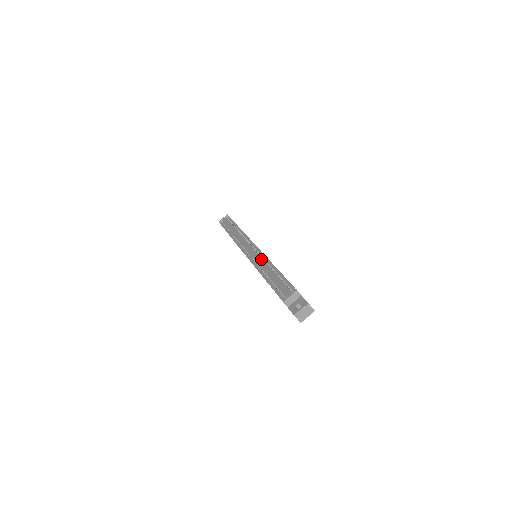
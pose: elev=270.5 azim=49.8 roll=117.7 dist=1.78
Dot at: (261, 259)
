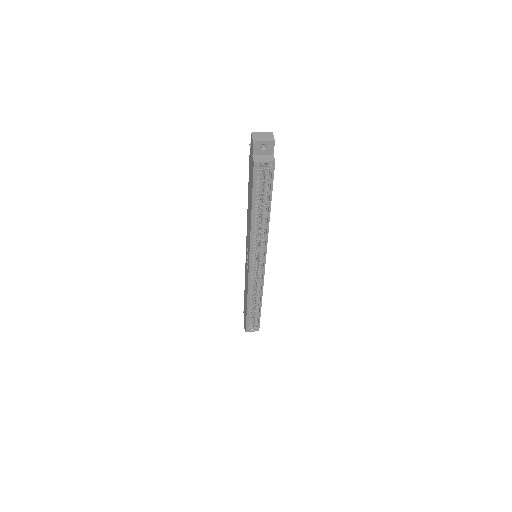
Dot at: occluded
